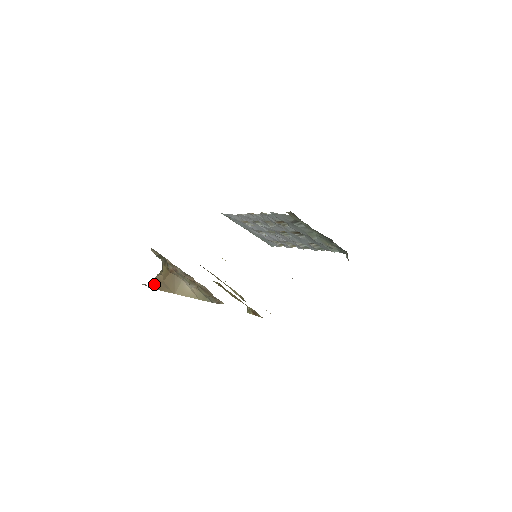
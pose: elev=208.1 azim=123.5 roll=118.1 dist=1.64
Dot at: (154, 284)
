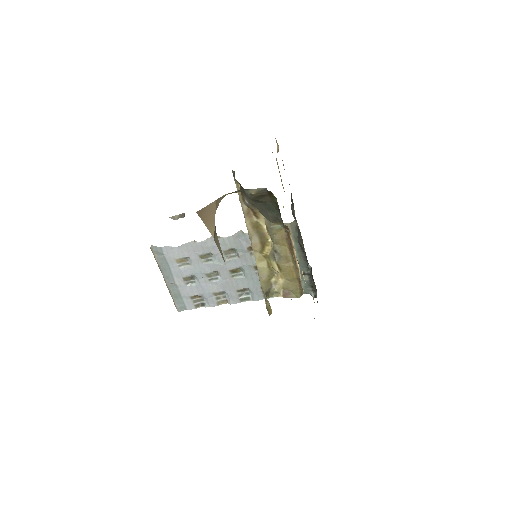
Dot at: (207, 210)
